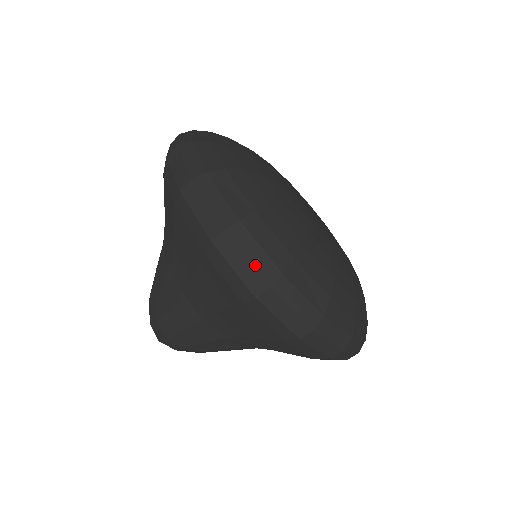
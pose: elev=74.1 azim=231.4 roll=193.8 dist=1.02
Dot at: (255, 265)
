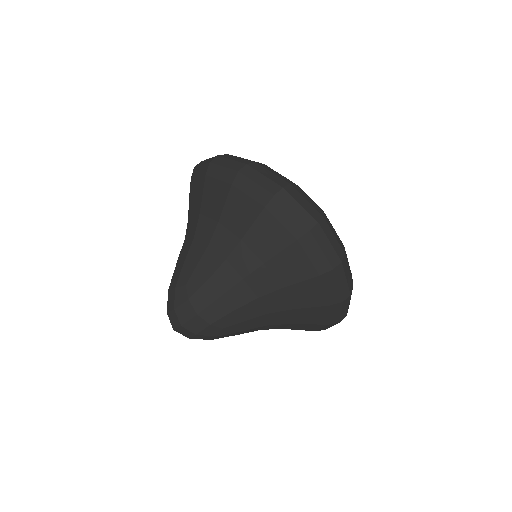
Dot at: (306, 209)
